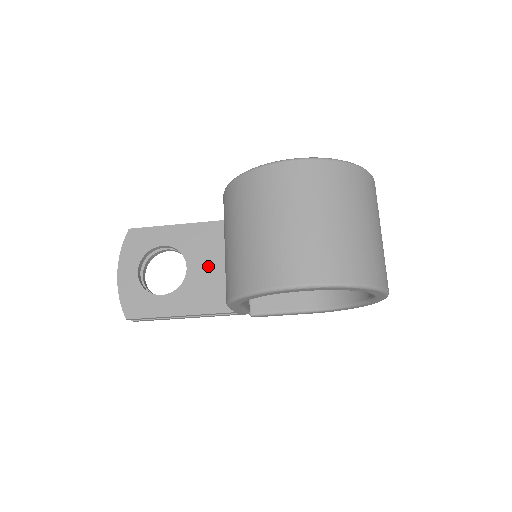
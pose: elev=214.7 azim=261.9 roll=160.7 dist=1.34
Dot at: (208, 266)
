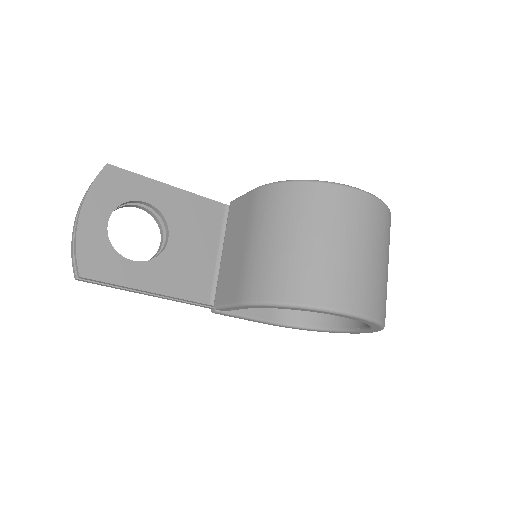
Dot at: (192, 245)
